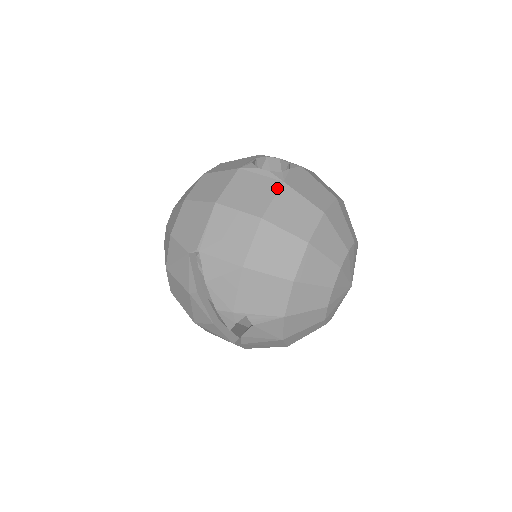
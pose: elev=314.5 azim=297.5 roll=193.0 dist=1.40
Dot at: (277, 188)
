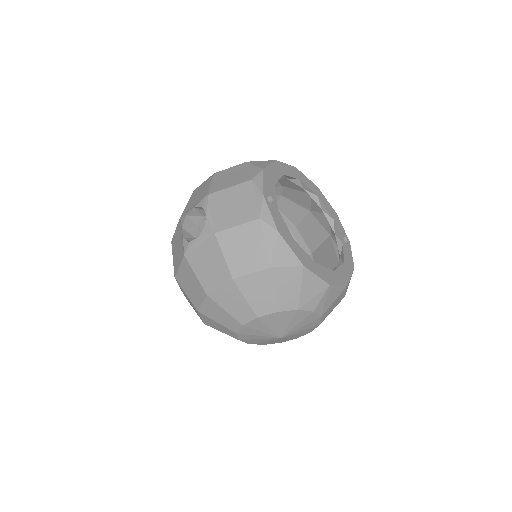
Dot at: (182, 258)
